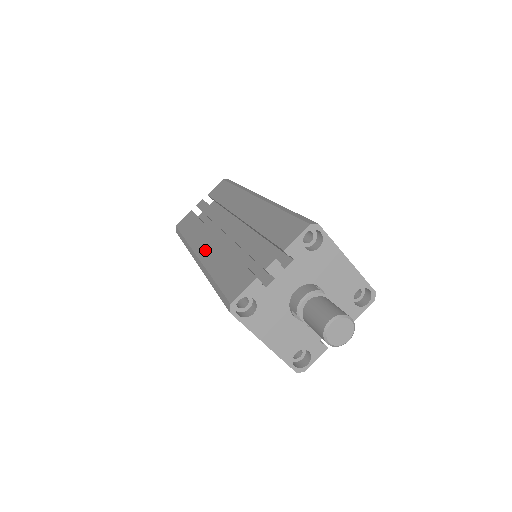
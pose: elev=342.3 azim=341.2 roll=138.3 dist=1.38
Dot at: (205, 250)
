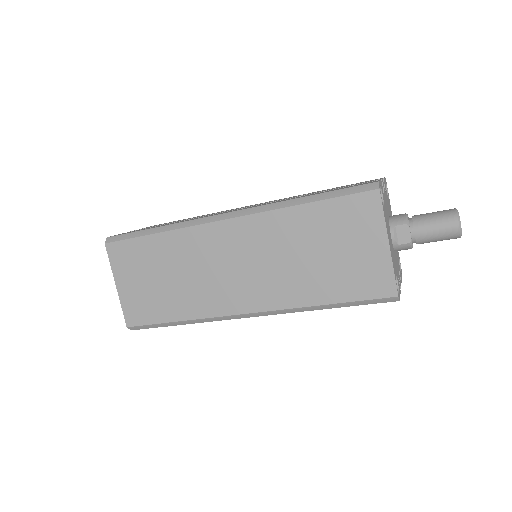
Dot at: occluded
